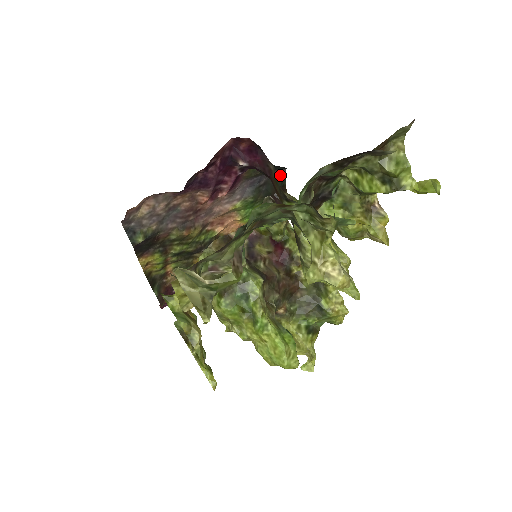
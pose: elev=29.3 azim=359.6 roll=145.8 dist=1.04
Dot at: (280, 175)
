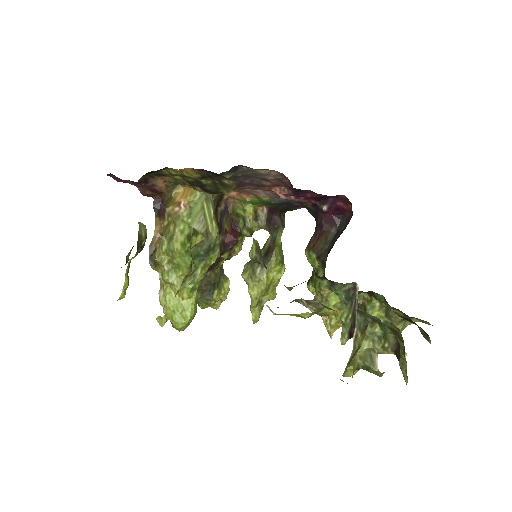
Dot at: (298, 207)
